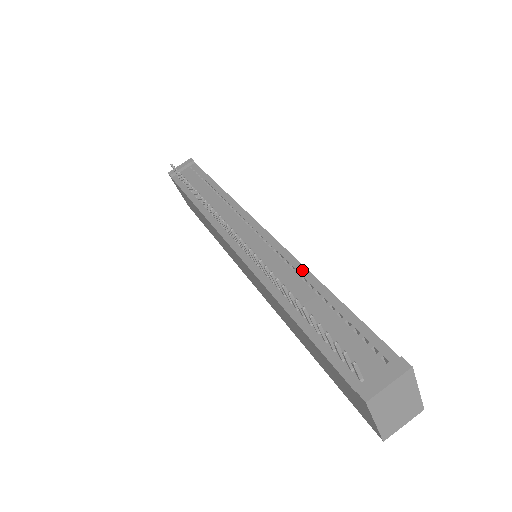
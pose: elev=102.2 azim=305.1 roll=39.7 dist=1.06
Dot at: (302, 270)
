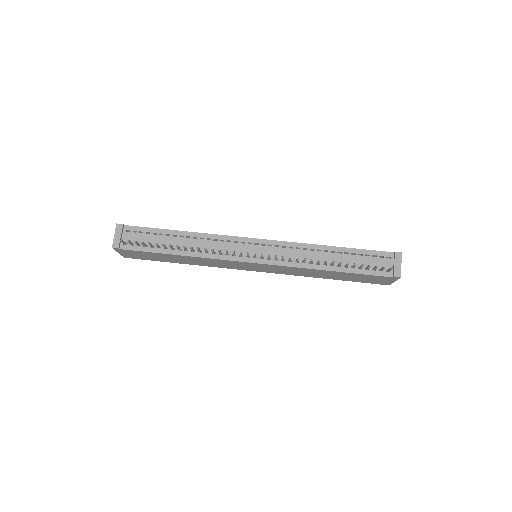
Dot at: (312, 246)
